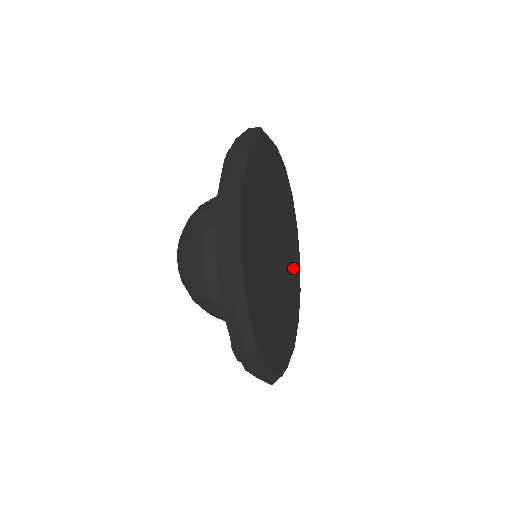
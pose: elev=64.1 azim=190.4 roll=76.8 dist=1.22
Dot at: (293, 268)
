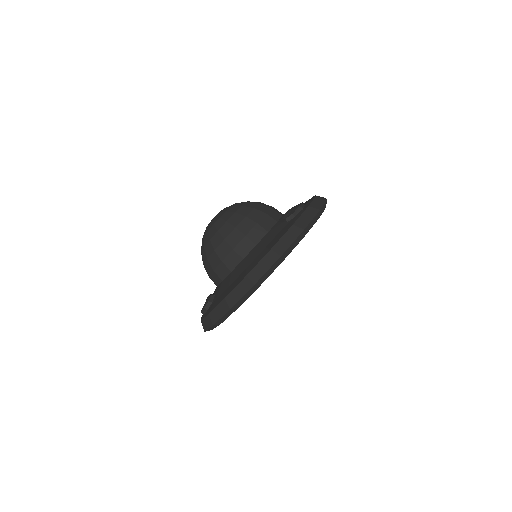
Dot at: occluded
